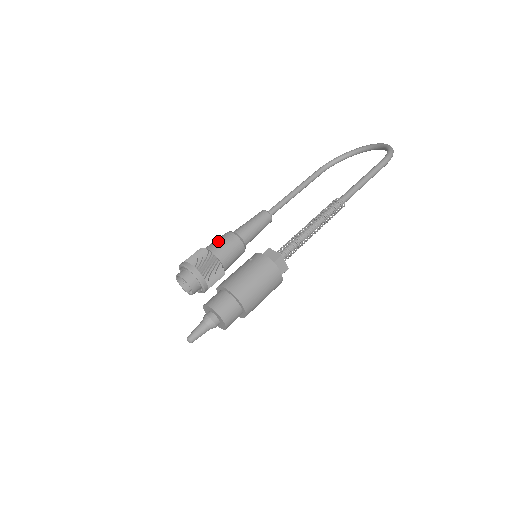
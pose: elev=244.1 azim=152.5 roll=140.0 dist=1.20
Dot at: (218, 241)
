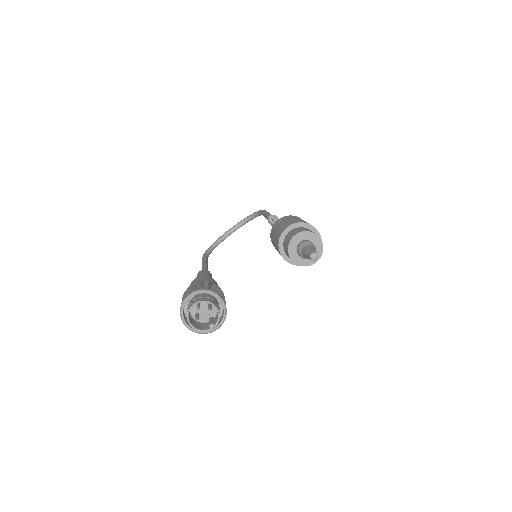
Dot at: (197, 281)
